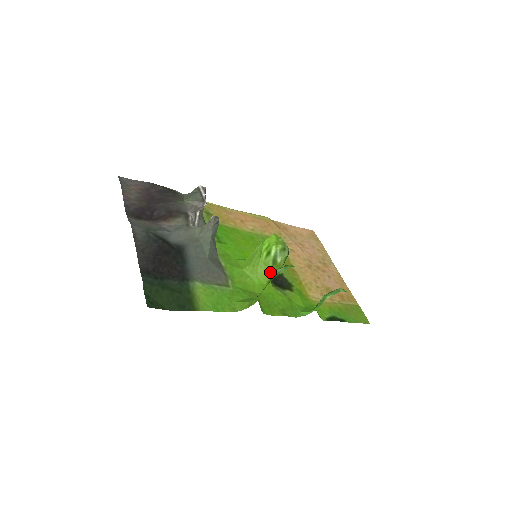
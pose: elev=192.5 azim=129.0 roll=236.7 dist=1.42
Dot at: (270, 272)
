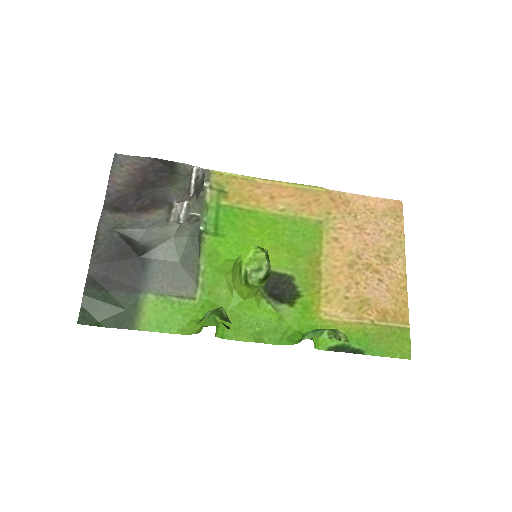
Dot at: (246, 289)
